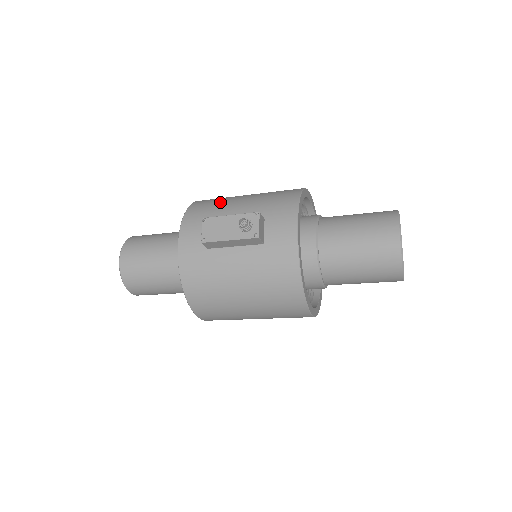
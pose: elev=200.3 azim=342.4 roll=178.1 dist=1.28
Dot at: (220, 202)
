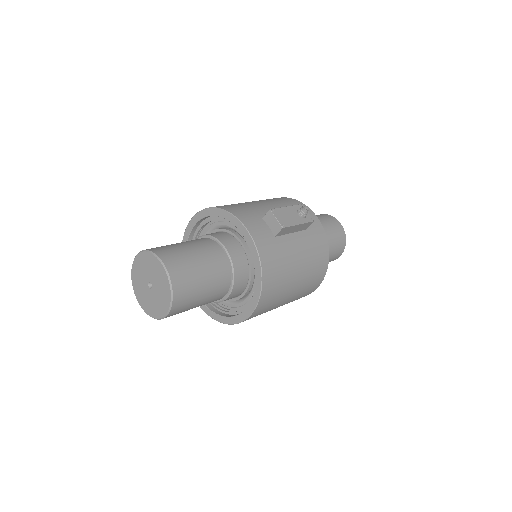
Dot at: (243, 204)
